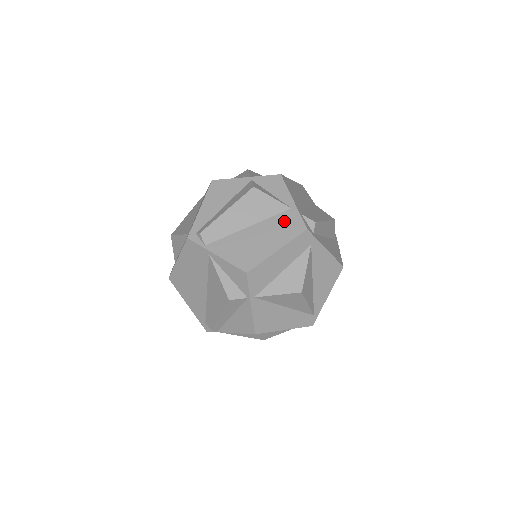
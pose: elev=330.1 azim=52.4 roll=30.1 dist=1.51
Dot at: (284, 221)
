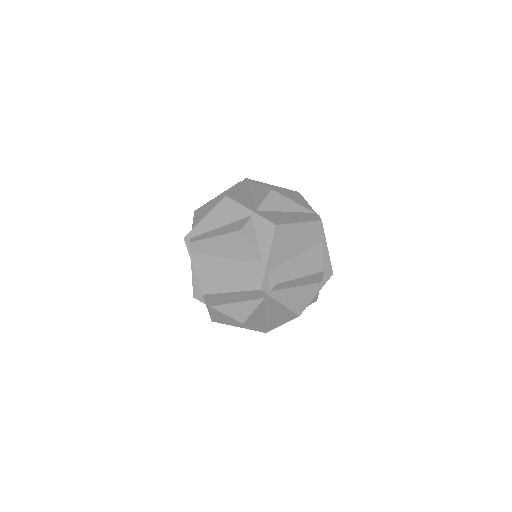
Dot at: (250, 271)
